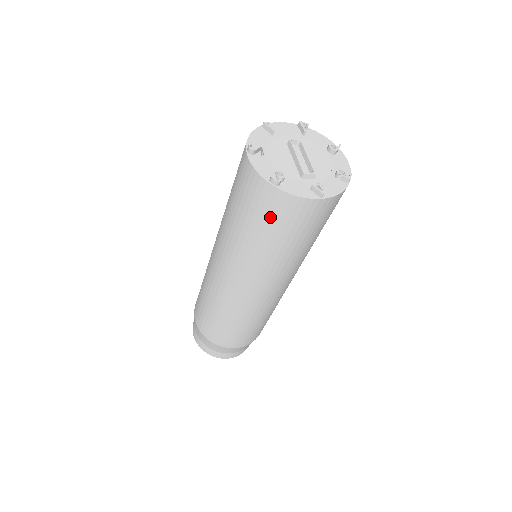
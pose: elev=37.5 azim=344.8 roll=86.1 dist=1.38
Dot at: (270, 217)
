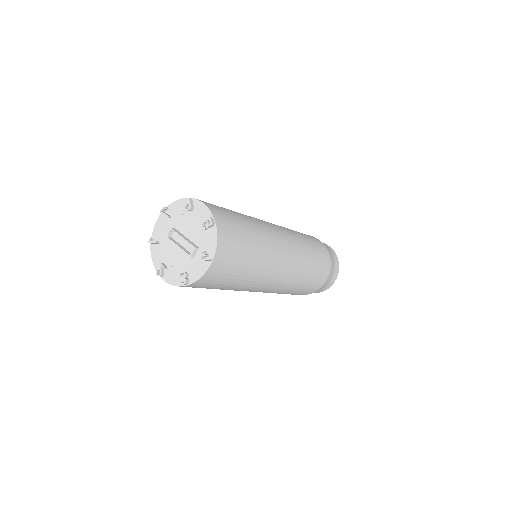
Dot at: (212, 285)
